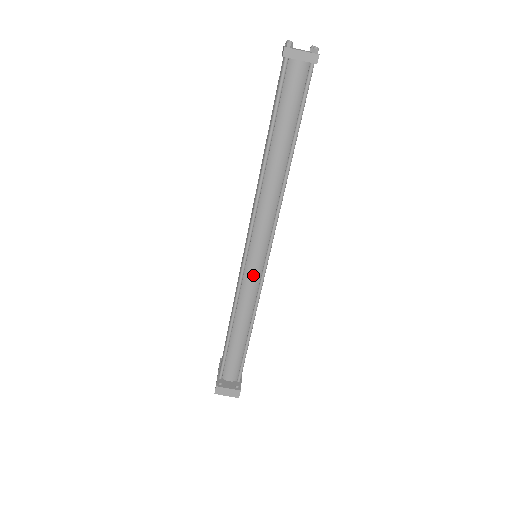
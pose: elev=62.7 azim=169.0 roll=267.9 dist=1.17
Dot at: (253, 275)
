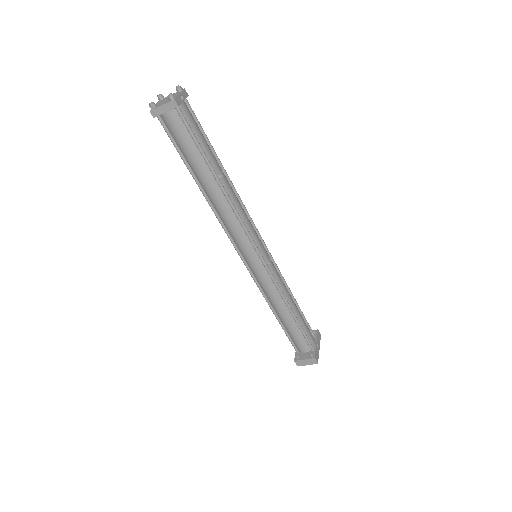
Dot at: (260, 273)
